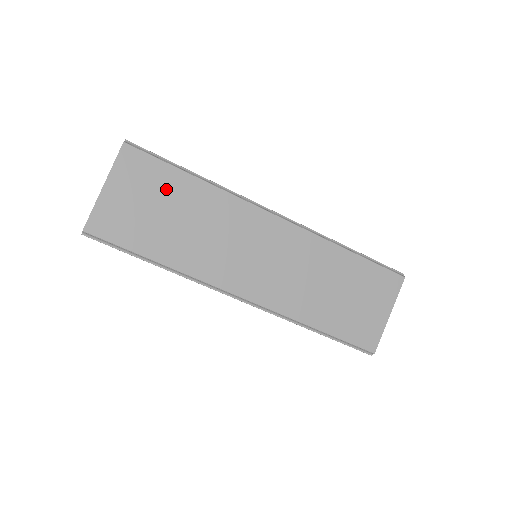
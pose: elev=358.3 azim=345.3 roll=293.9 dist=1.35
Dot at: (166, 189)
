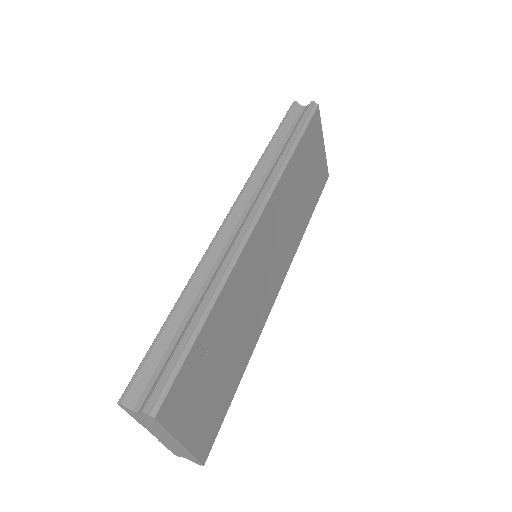
Dot at: (206, 359)
